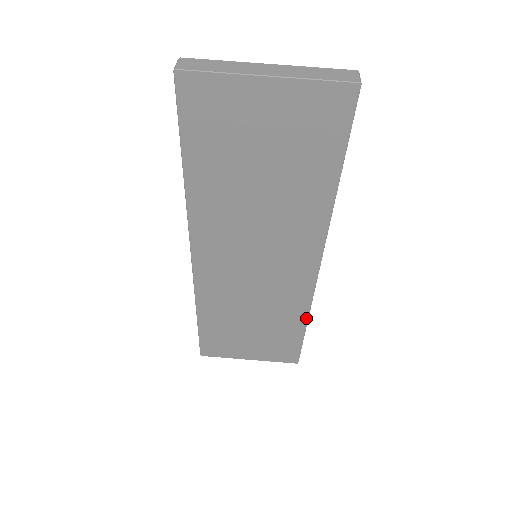
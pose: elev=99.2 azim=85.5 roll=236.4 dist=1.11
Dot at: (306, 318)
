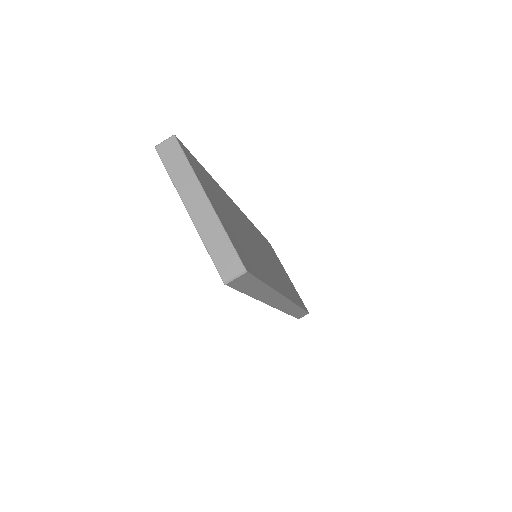
Dot at: occluded
